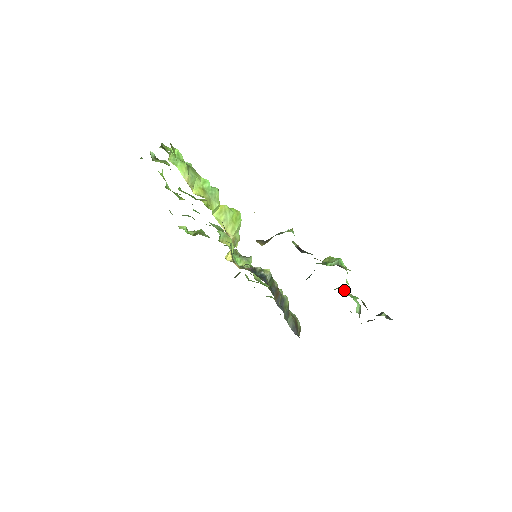
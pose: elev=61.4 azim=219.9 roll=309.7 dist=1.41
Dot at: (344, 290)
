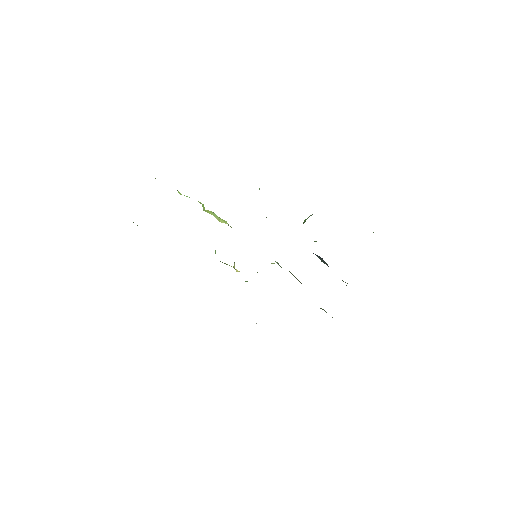
Dot at: occluded
